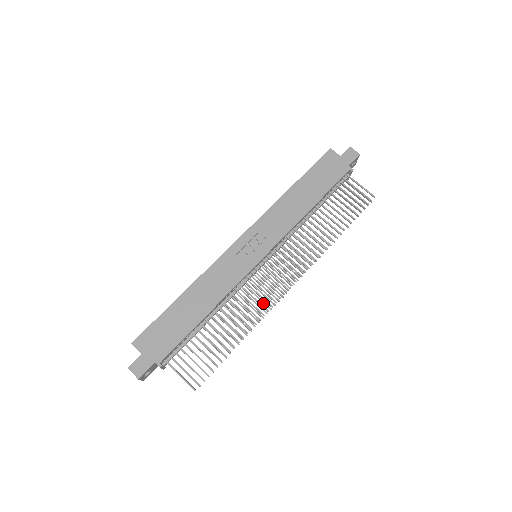
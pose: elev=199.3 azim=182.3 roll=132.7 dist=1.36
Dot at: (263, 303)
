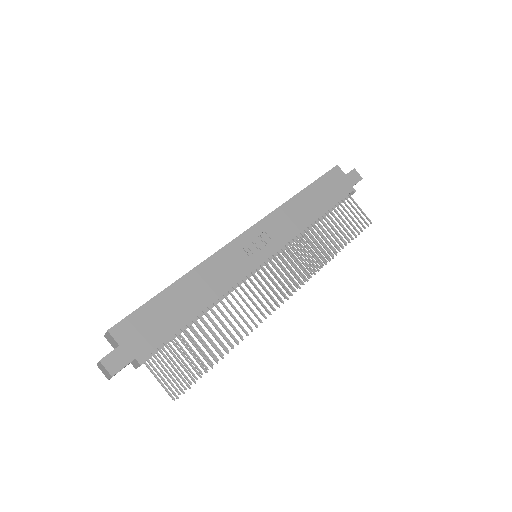
Dot at: (257, 309)
